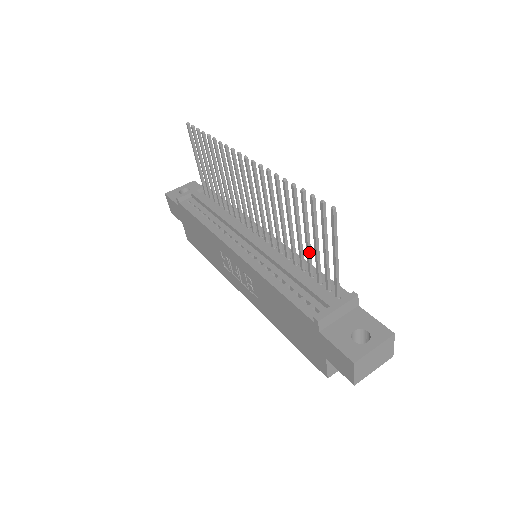
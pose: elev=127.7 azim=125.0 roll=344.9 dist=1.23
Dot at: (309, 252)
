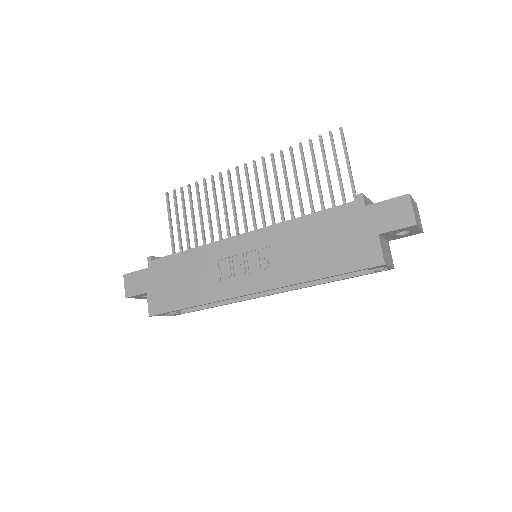
Dot at: (321, 193)
